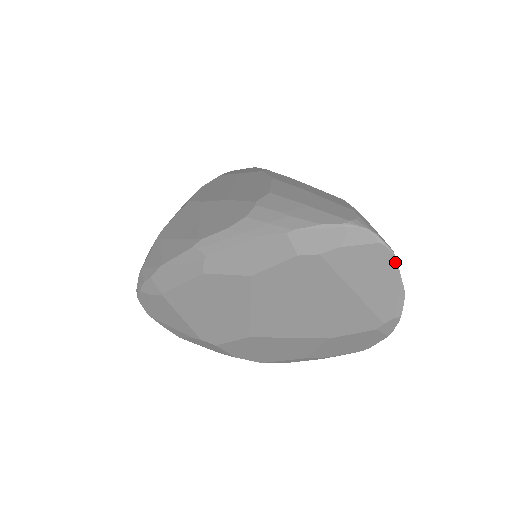
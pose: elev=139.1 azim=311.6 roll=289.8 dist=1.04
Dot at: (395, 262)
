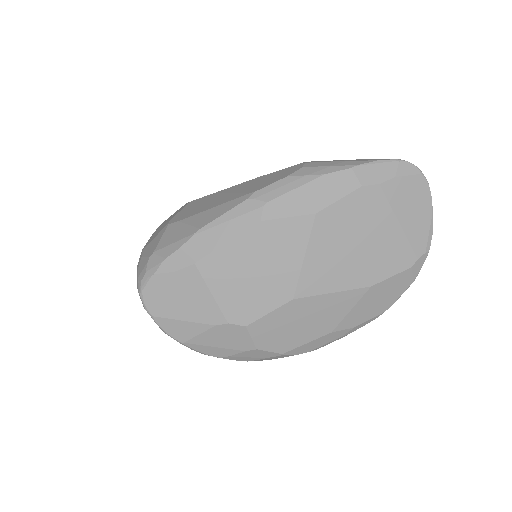
Dot at: (430, 193)
